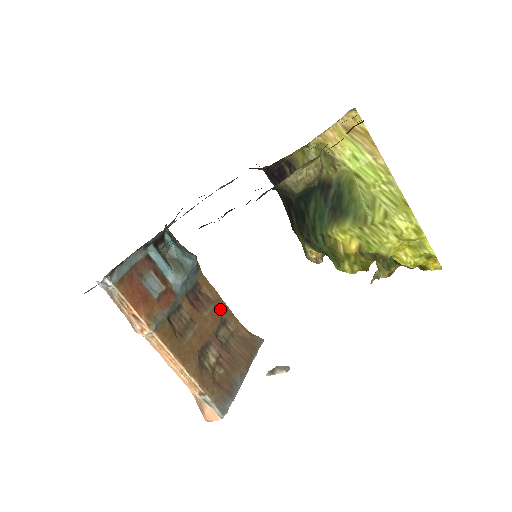
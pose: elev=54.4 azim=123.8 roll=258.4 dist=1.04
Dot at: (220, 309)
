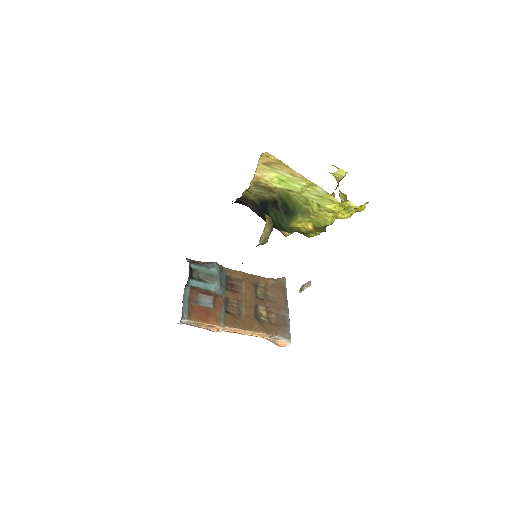
Dot at: (249, 280)
